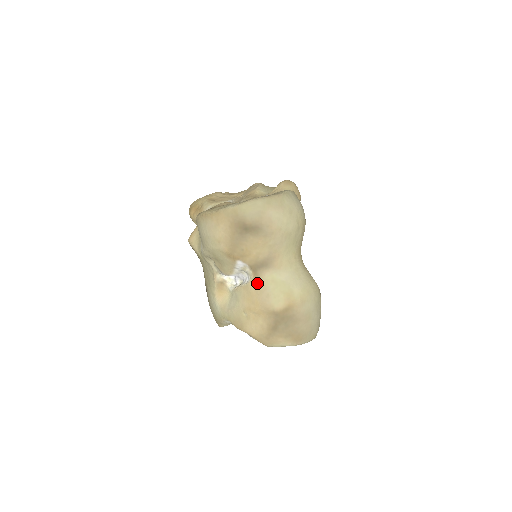
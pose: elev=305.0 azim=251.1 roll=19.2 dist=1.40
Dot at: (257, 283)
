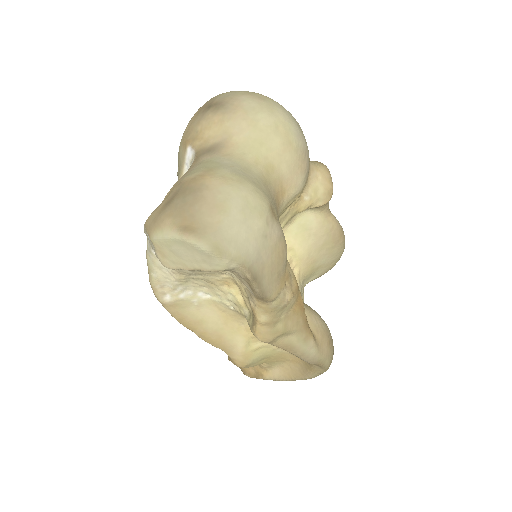
Dot at: (191, 167)
